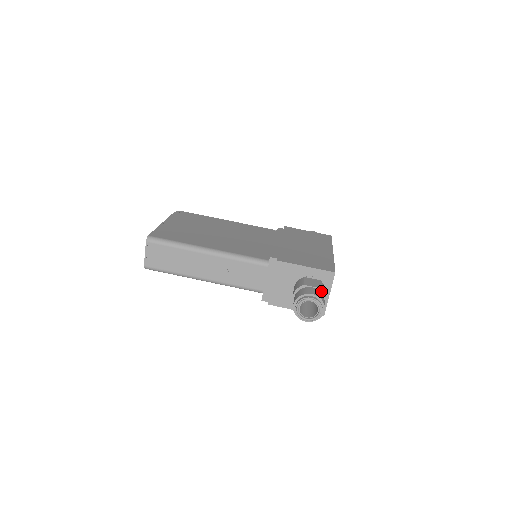
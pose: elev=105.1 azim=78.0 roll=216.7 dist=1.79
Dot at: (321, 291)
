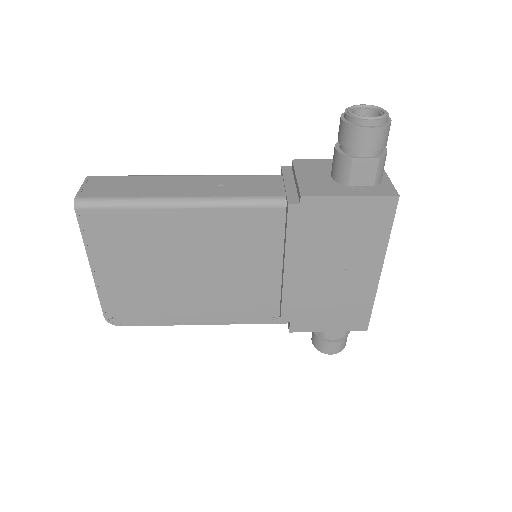
Dot at: occluded
